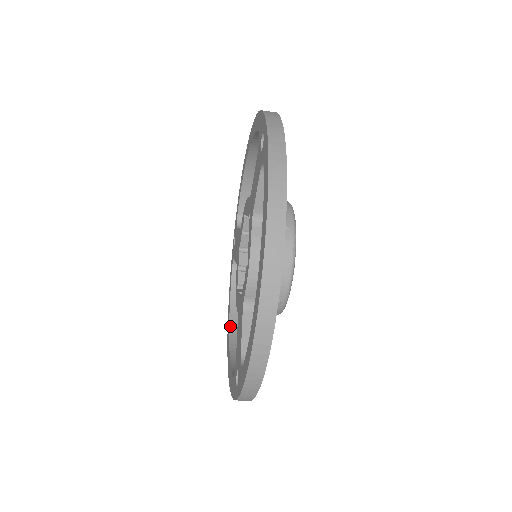
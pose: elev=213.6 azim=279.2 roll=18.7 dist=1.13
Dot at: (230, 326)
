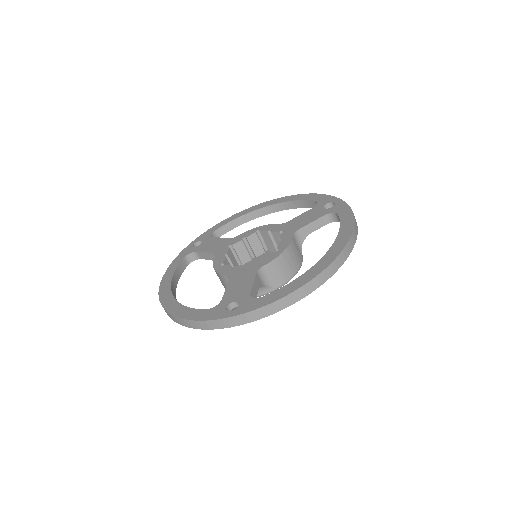
Dot at: (171, 288)
